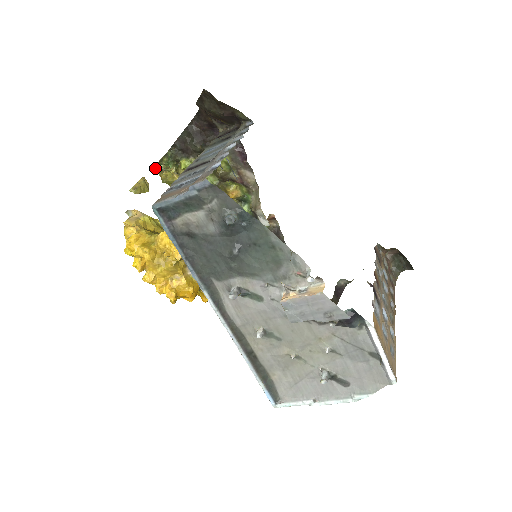
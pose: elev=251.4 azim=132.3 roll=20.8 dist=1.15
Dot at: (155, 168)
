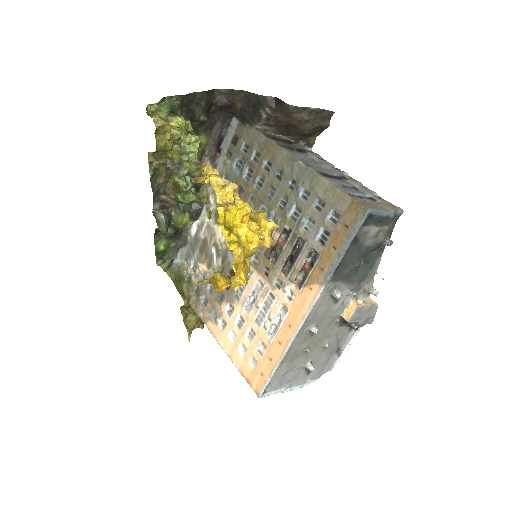
Dot at: (151, 105)
